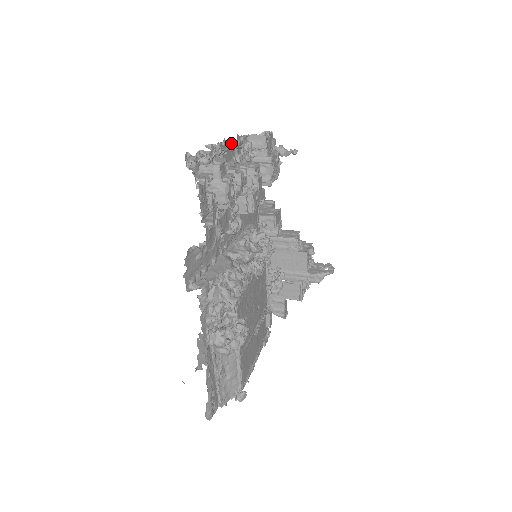
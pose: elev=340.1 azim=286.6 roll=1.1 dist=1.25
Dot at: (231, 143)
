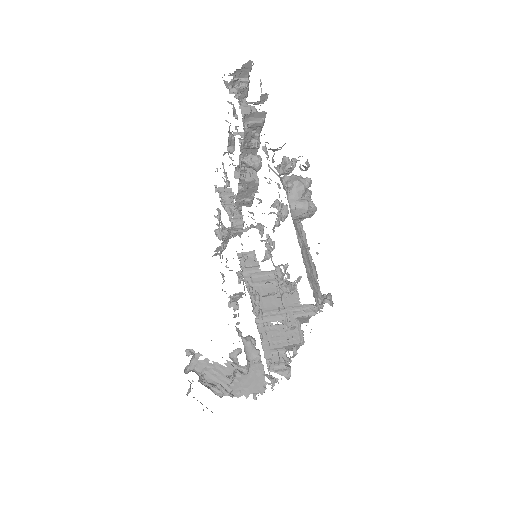
Dot at: occluded
